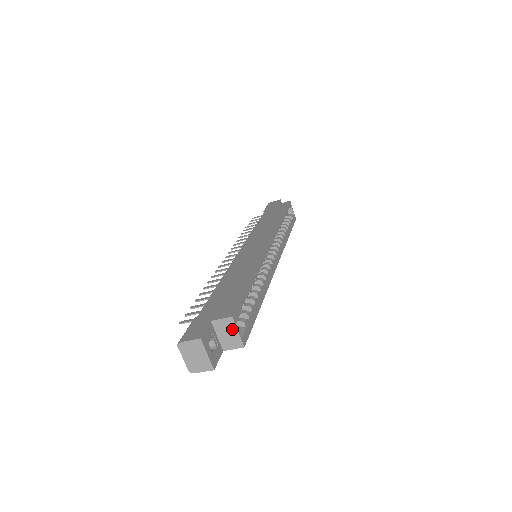
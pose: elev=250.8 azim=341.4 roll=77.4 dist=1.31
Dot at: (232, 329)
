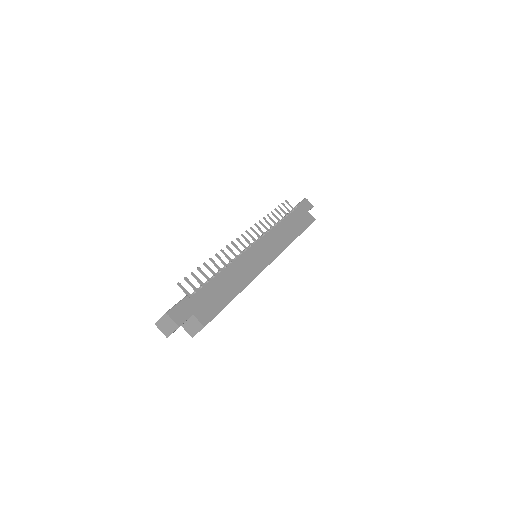
Dot at: (197, 328)
